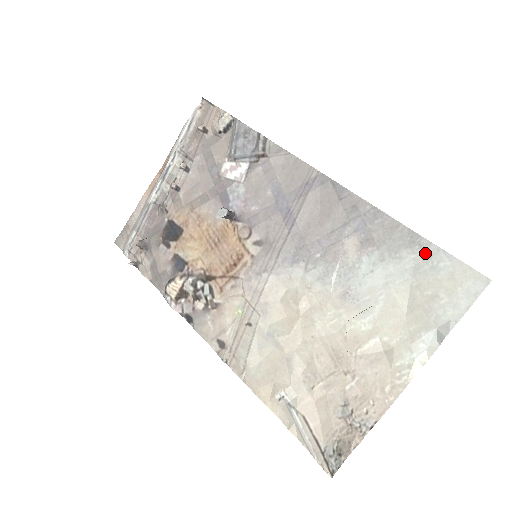
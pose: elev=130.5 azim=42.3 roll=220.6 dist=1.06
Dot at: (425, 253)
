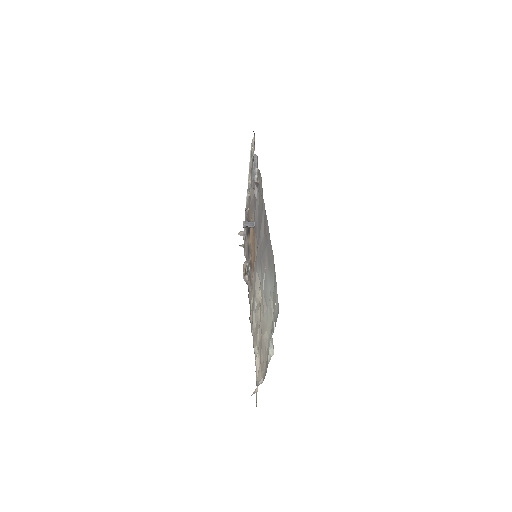
Dot at: (275, 279)
